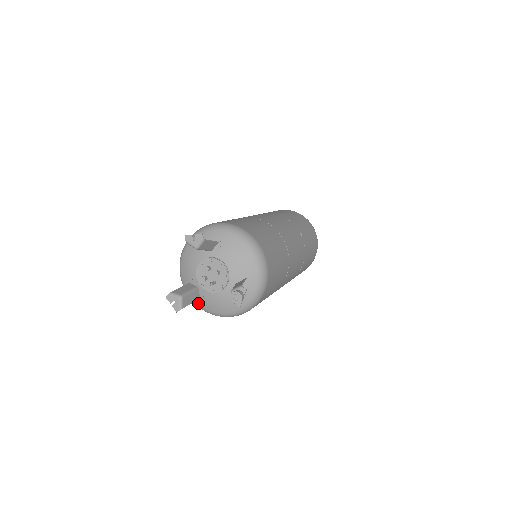
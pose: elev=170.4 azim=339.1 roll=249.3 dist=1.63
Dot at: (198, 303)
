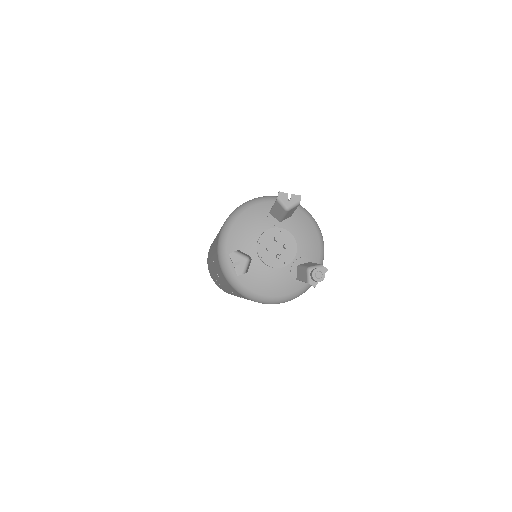
Dot at: (238, 277)
